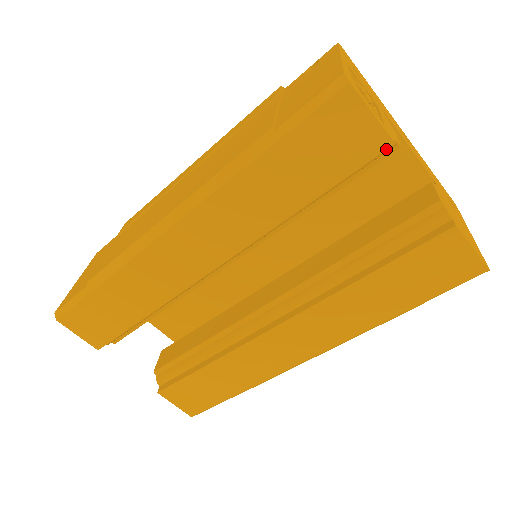
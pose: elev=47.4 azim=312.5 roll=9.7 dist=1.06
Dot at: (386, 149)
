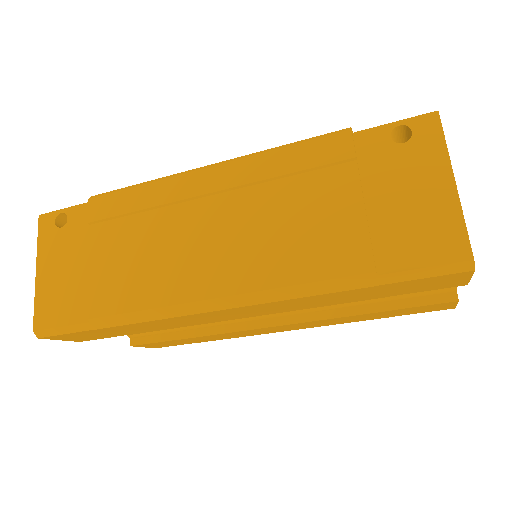
Dot at: occluded
